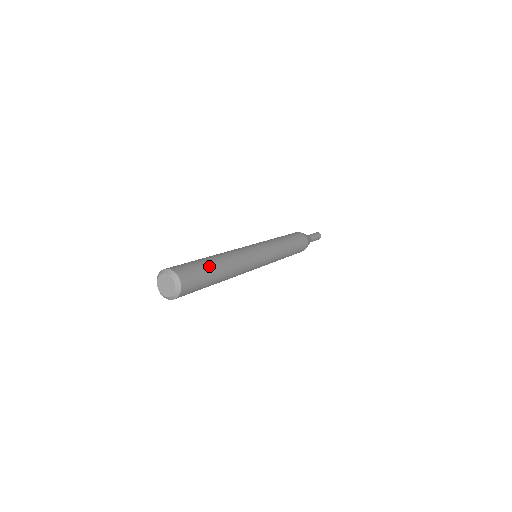
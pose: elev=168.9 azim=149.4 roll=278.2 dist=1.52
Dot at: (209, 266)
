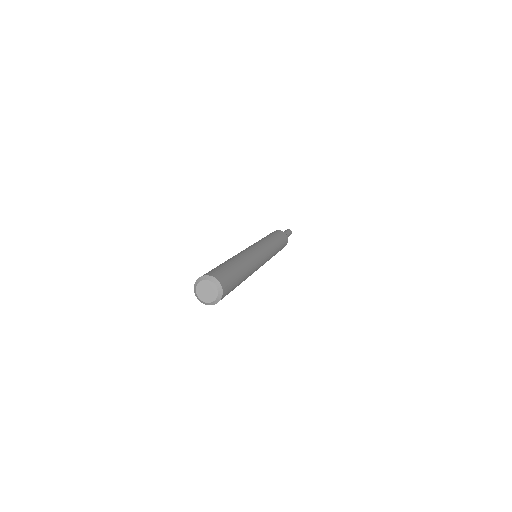
Dot at: (231, 266)
